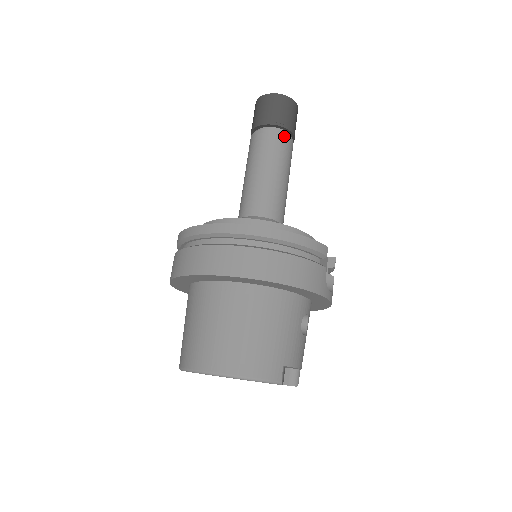
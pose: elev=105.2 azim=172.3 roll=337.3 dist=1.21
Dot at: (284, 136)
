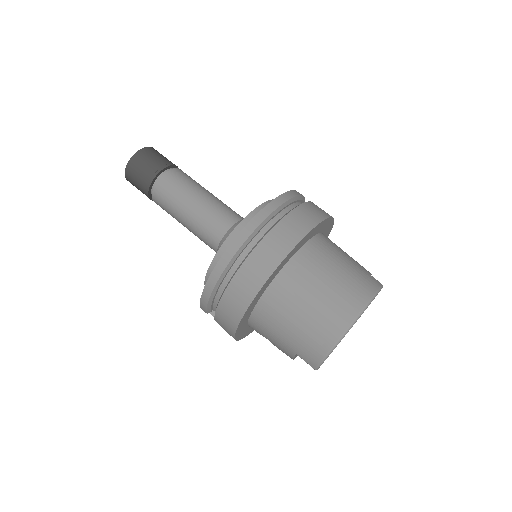
Dot at: (178, 170)
